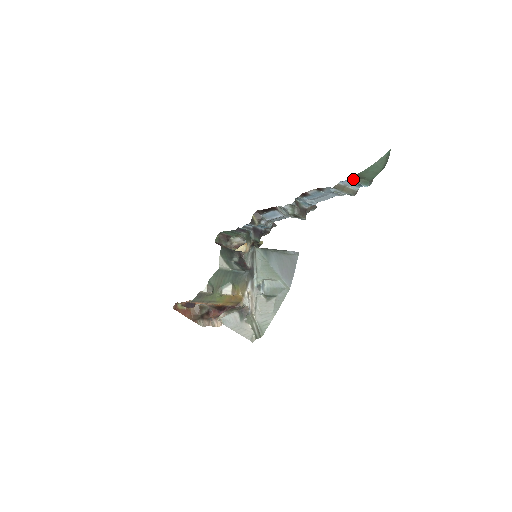
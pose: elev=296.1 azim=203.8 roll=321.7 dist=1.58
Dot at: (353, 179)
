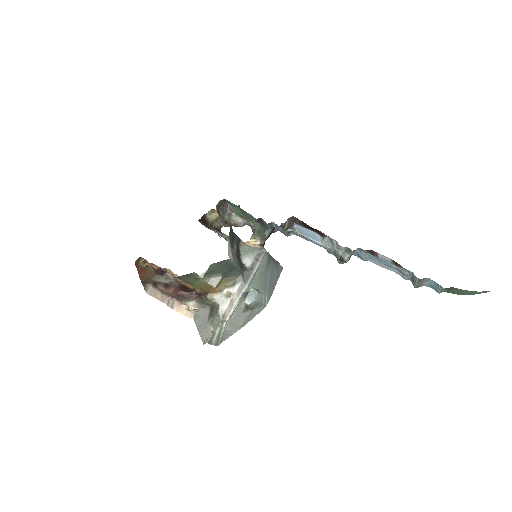
Dot at: occluded
